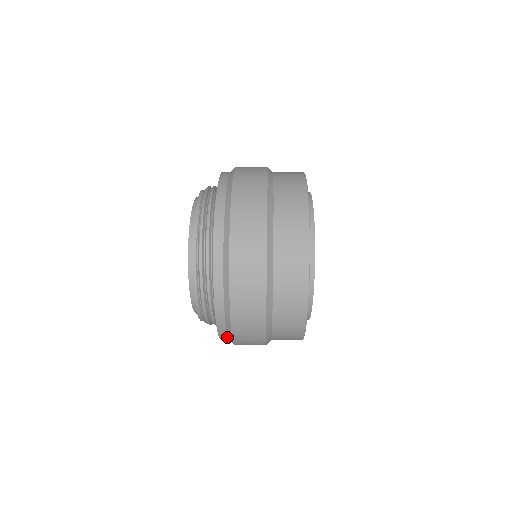
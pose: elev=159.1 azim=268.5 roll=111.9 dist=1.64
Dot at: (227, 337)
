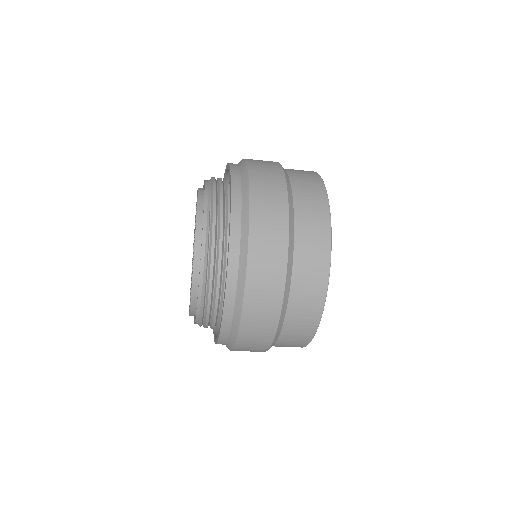
Dot at: (240, 220)
